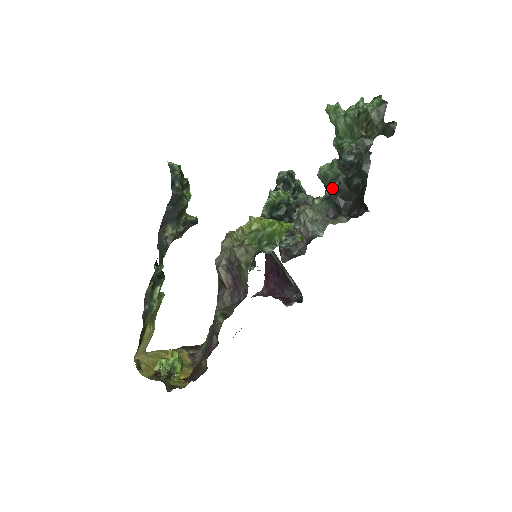
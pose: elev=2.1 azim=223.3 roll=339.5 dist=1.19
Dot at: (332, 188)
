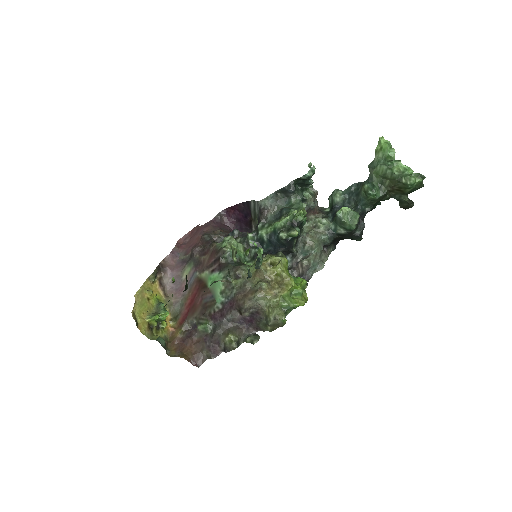
Dot at: (340, 230)
